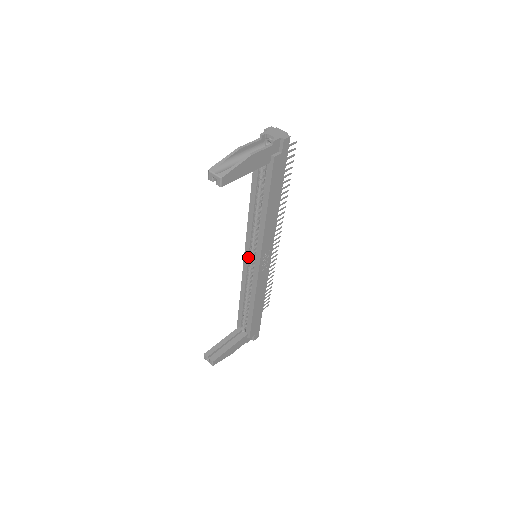
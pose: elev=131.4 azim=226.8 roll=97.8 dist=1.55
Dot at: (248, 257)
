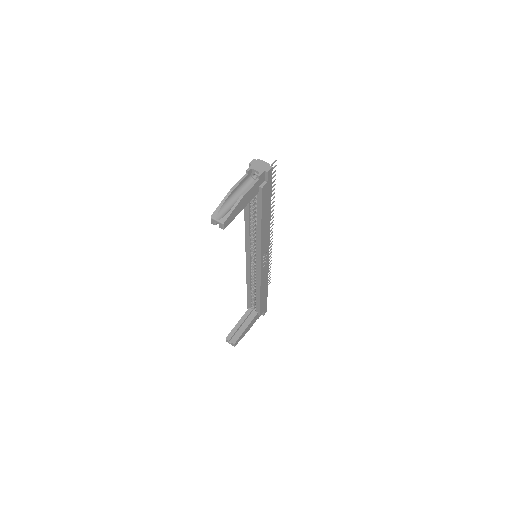
Dot at: (249, 258)
